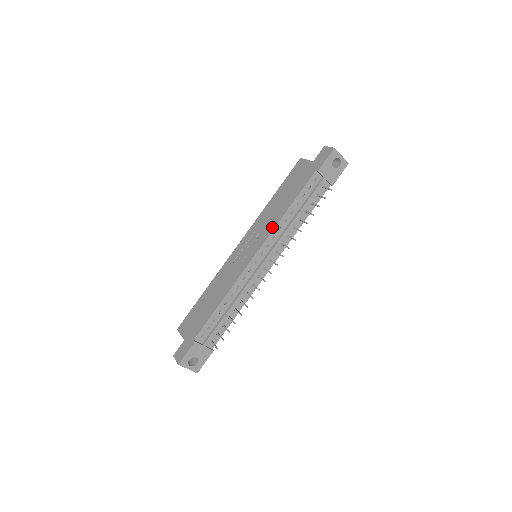
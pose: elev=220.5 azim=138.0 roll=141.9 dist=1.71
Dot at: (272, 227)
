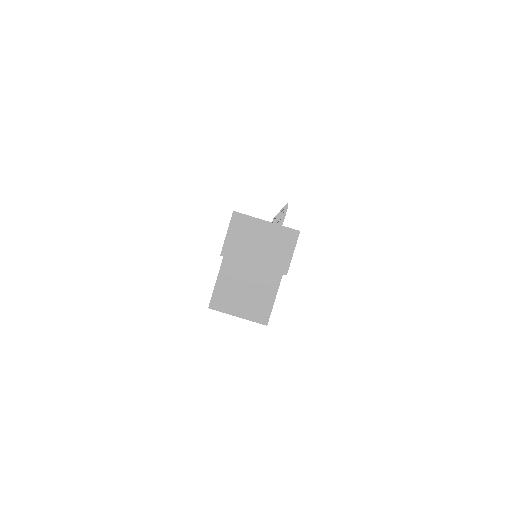
Dot at: occluded
